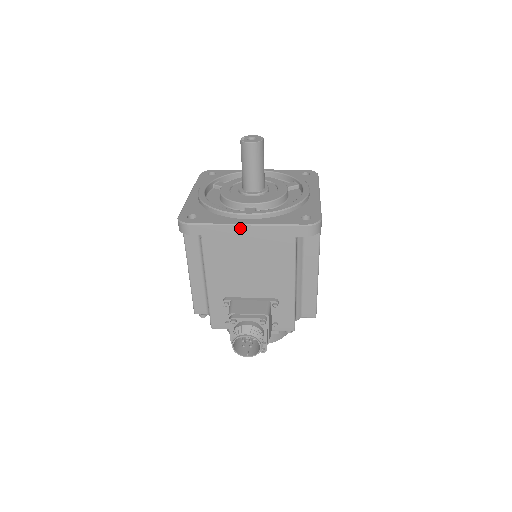
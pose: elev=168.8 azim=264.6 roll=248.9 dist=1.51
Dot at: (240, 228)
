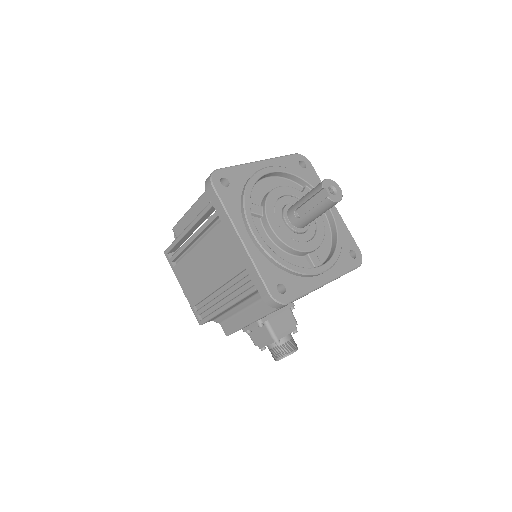
Dot at: occluded
